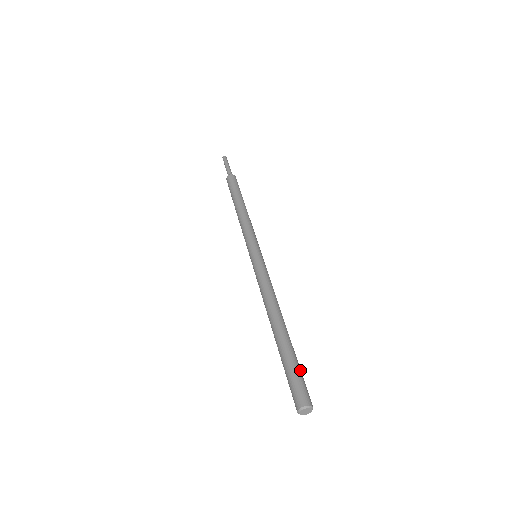
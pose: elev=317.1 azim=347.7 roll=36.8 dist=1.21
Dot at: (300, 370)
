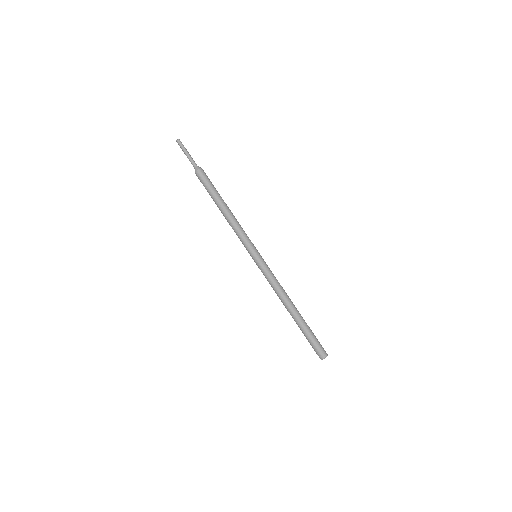
Dot at: (315, 337)
